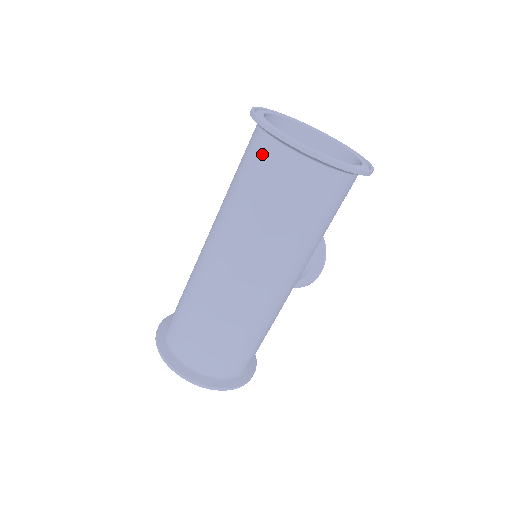
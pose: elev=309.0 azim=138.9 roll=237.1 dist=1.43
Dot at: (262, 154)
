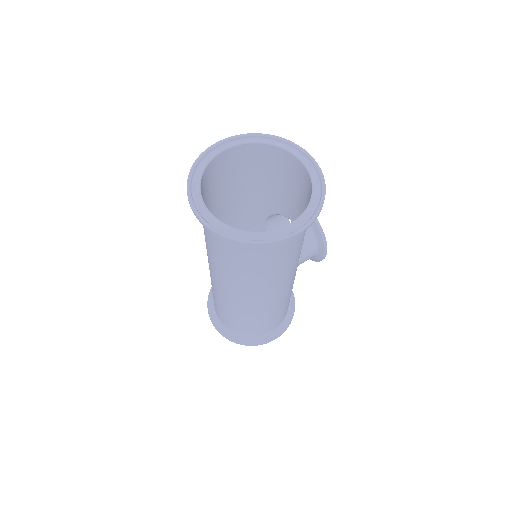
Dot at: occluded
